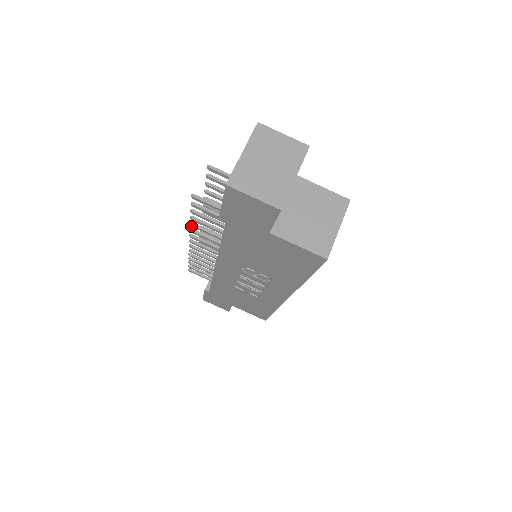
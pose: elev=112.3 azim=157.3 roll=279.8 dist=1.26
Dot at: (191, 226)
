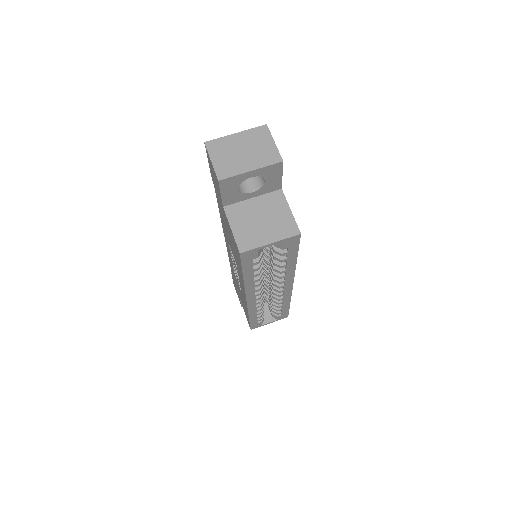
Dot at: occluded
